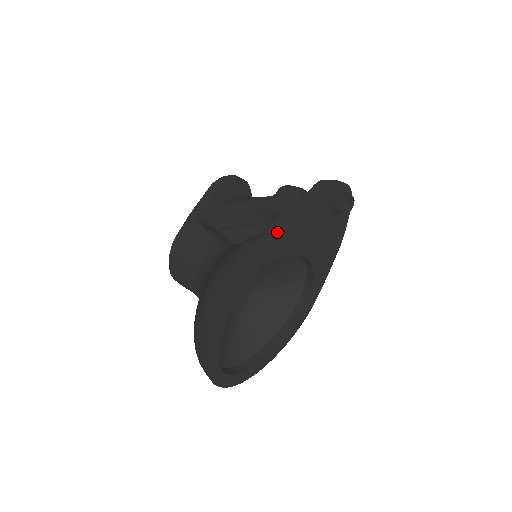
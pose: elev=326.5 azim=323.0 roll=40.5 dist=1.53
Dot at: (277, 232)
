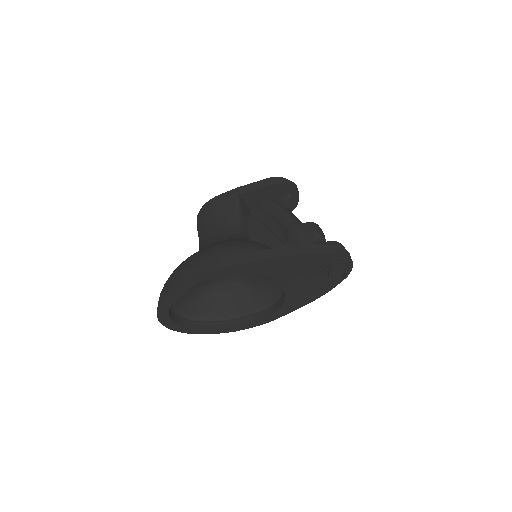
Dot at: (268, 257)
